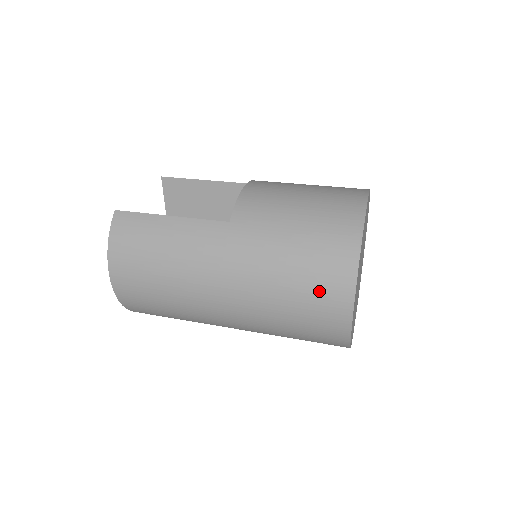
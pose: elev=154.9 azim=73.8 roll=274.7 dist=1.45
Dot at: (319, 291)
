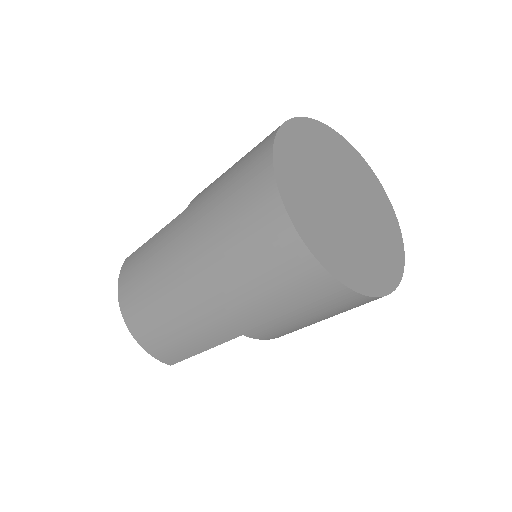
Dot at: (249, 211)
